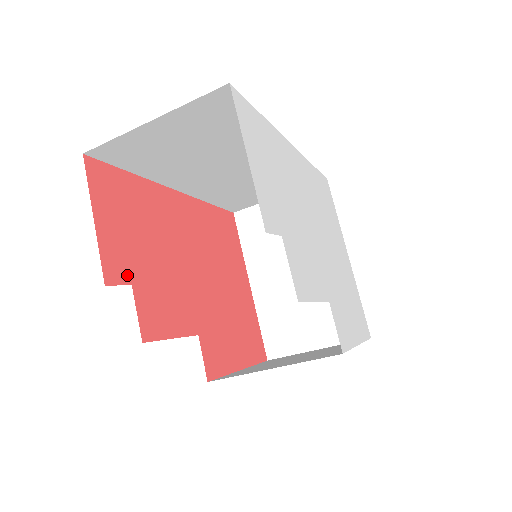
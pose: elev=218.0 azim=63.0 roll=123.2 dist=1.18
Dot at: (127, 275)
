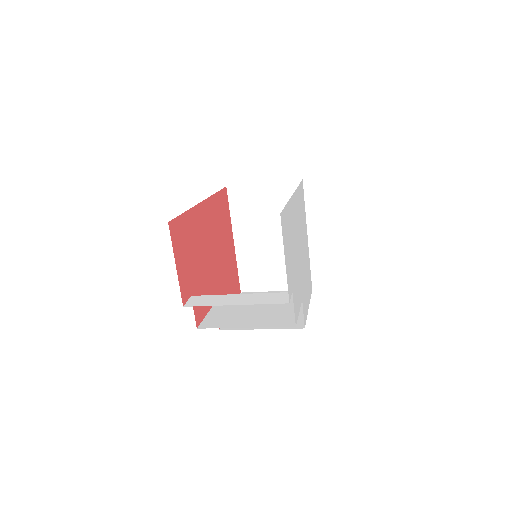
Dot at: (189, 291)
